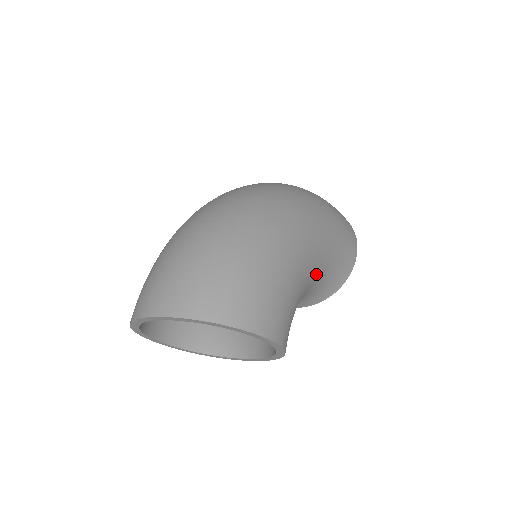
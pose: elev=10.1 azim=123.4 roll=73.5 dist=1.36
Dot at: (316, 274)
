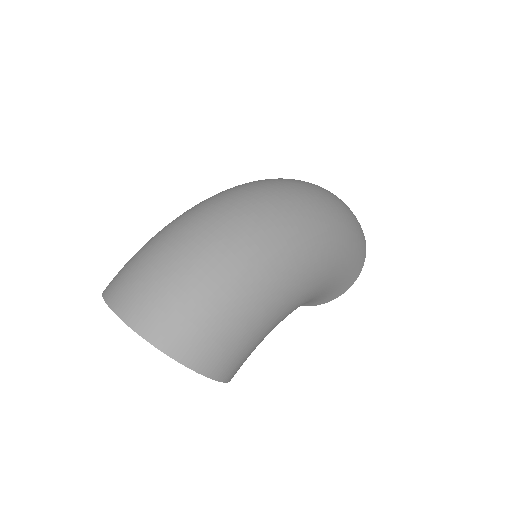
Dot at: occluded
